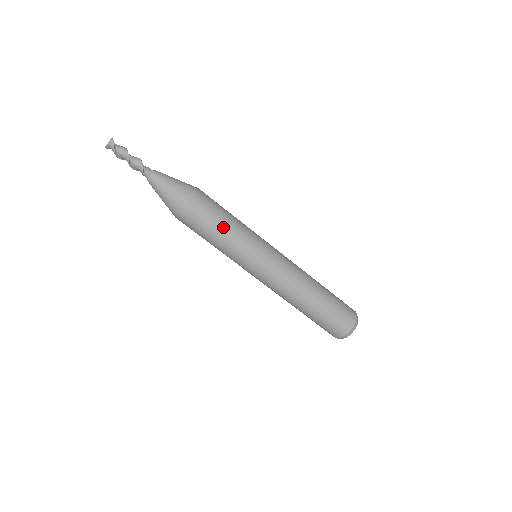
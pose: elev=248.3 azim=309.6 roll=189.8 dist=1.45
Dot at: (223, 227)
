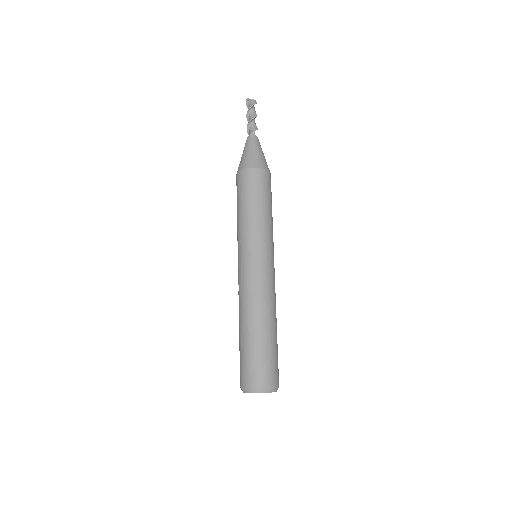
Dot at: (271, 208)
